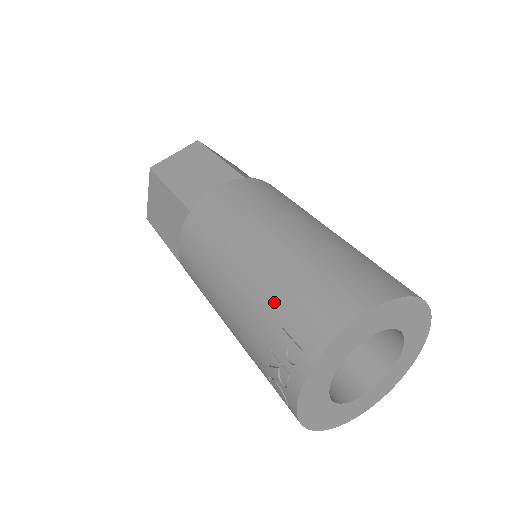
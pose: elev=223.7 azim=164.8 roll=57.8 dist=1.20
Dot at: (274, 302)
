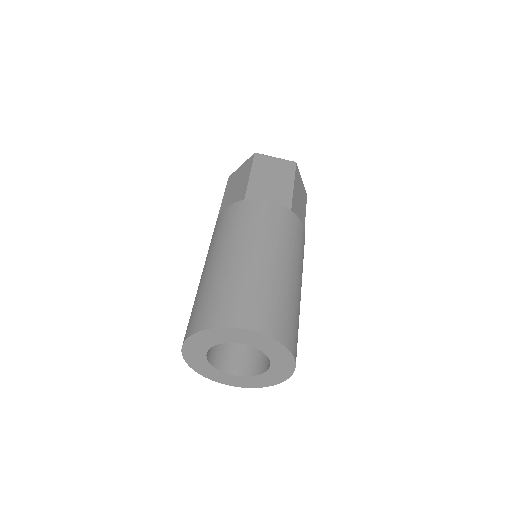
Dot at: occluded
